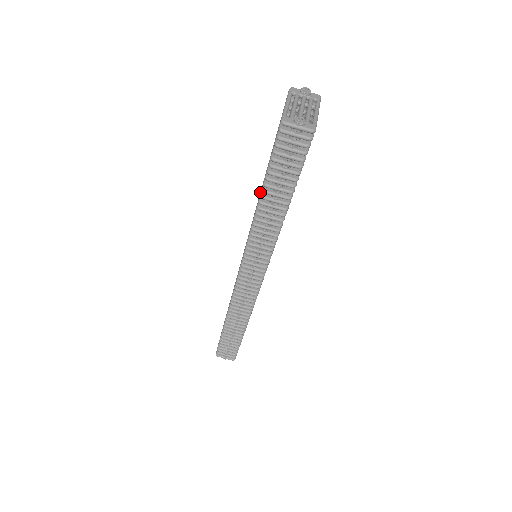
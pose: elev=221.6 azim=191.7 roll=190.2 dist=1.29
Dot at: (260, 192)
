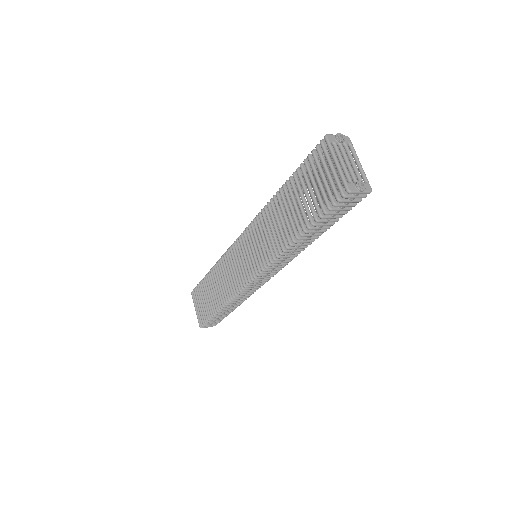
Dot at: (285, 222)
